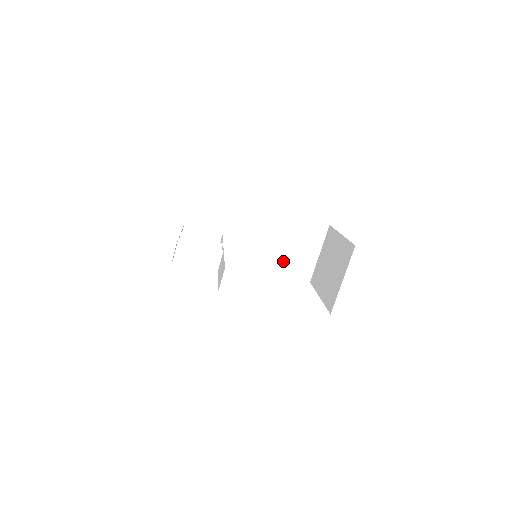
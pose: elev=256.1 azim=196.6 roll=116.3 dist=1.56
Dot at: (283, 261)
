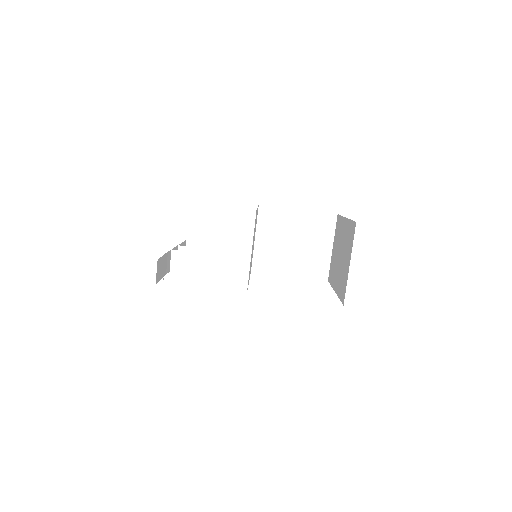
Dot at: (294, 262)
